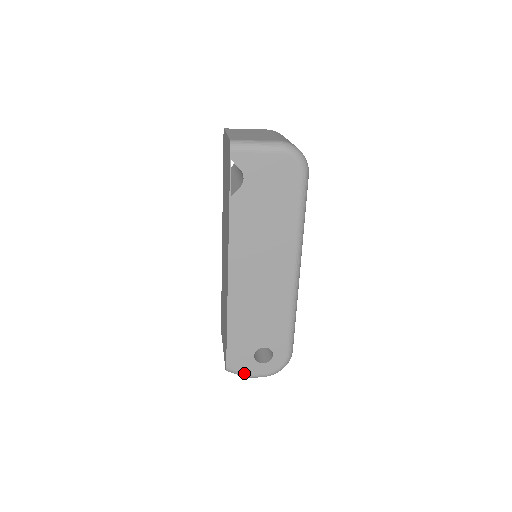
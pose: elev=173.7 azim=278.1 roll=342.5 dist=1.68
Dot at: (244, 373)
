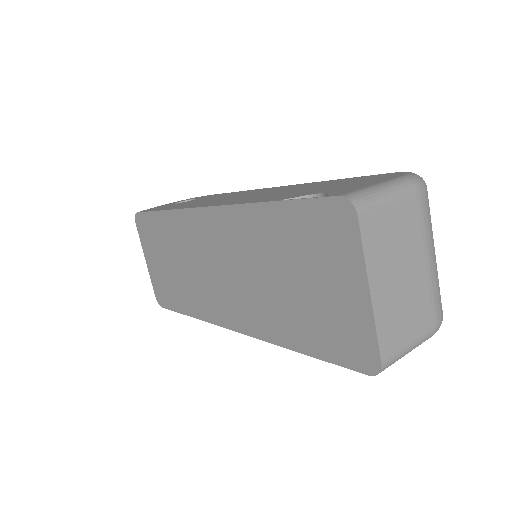
Dot at: occluded
